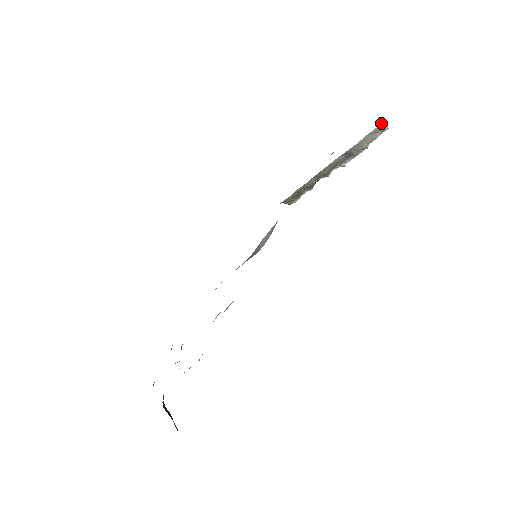
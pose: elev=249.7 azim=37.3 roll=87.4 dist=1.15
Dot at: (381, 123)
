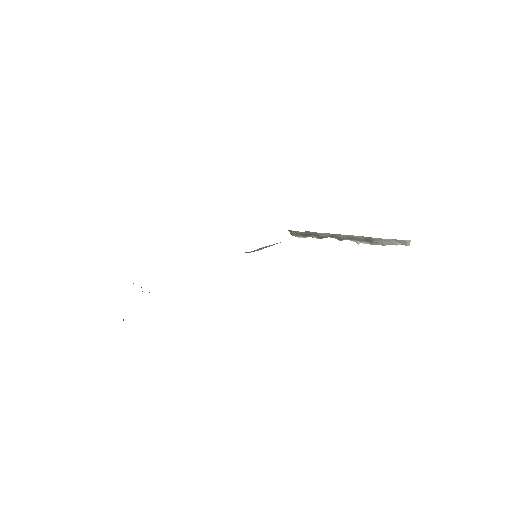
Dot at: (409, 240)
